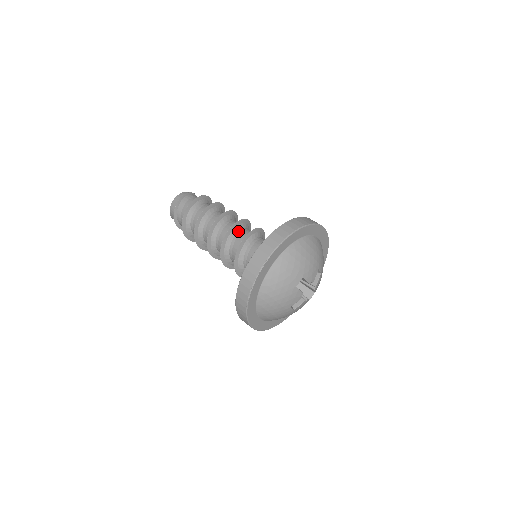
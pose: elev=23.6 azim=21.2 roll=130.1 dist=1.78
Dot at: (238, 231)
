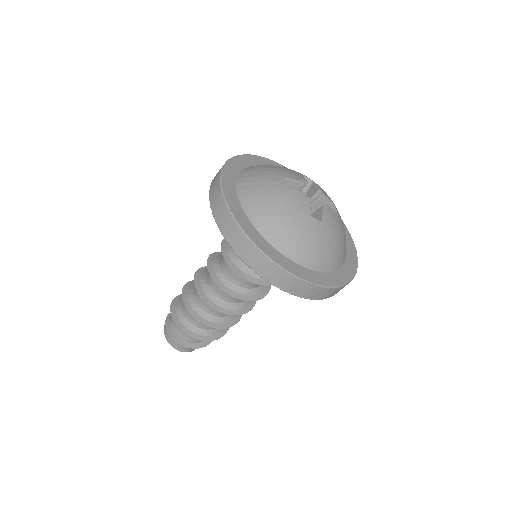
Dot at: (220, 259)
